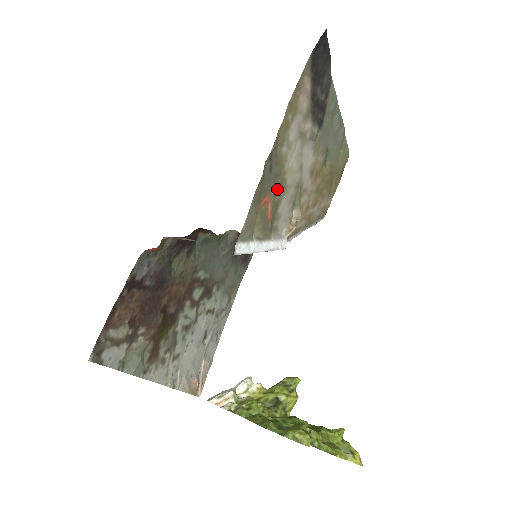
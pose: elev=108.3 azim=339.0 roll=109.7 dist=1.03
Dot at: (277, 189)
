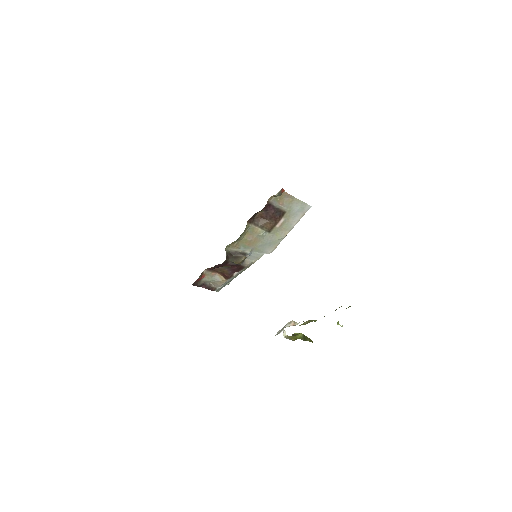
Dot at: occluded
